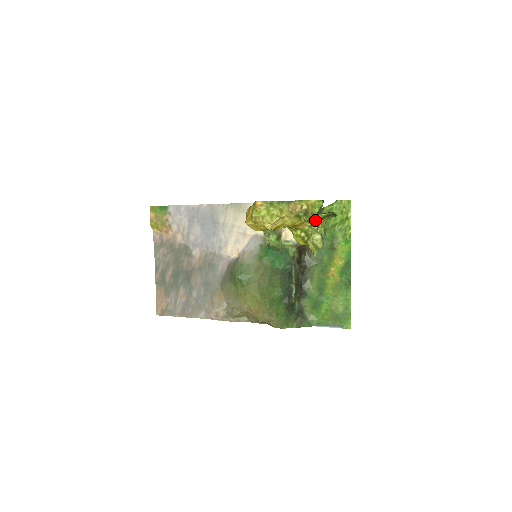
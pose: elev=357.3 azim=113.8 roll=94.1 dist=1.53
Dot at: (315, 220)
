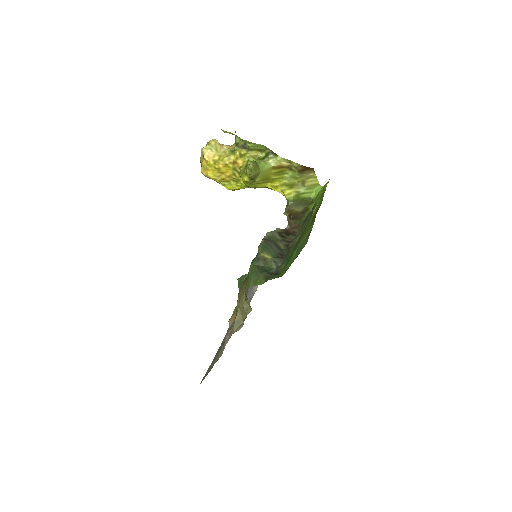
Dot at: (249, 154)
